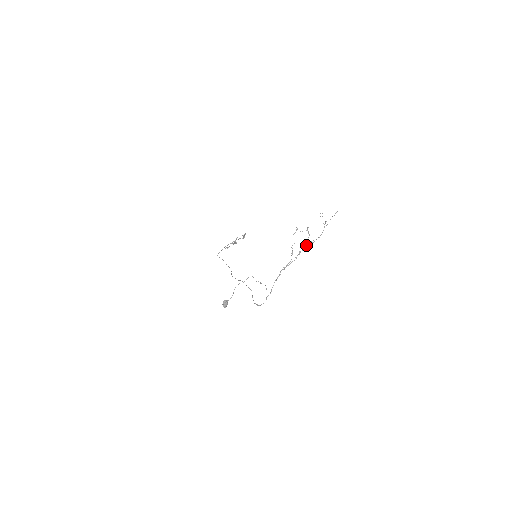
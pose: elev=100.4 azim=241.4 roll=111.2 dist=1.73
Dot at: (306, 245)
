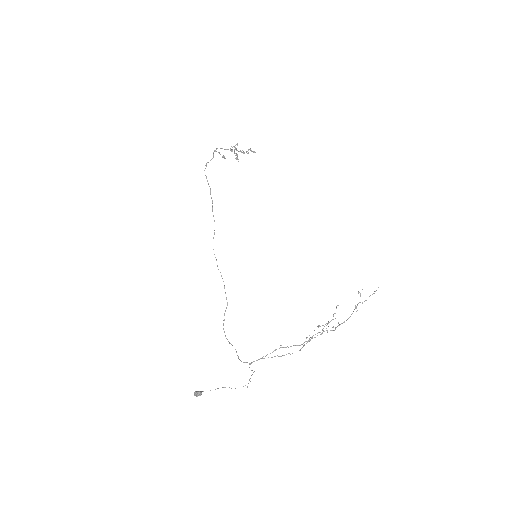
Dot at: occluded
